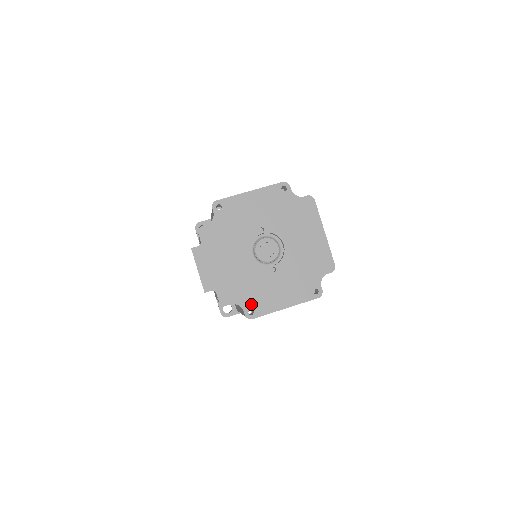
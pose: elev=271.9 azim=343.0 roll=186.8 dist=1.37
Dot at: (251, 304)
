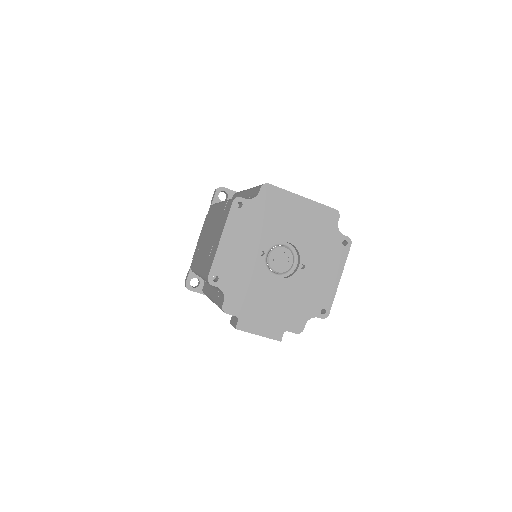
Dot at: (317, 307)
